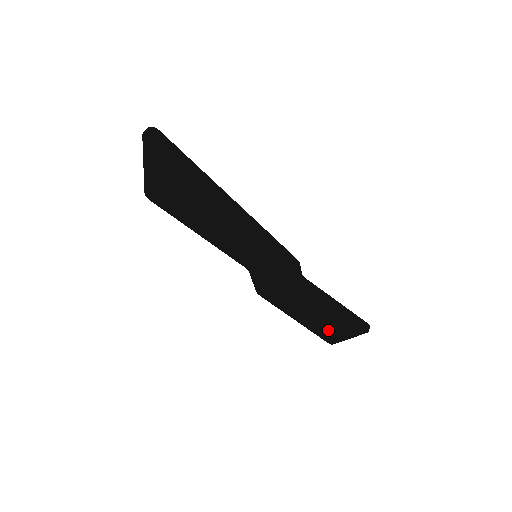
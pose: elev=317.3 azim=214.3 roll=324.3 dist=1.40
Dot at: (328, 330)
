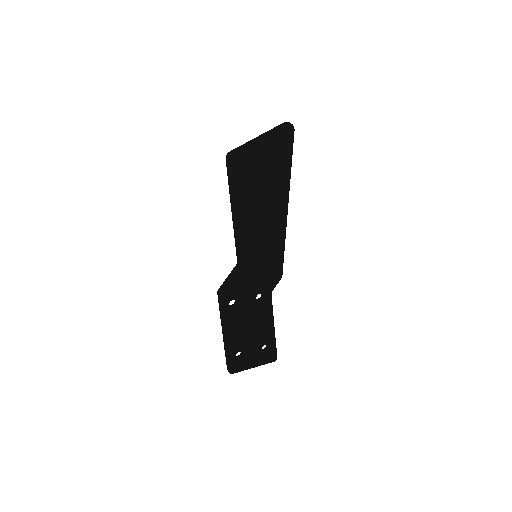
Dot at: (245, 353)
